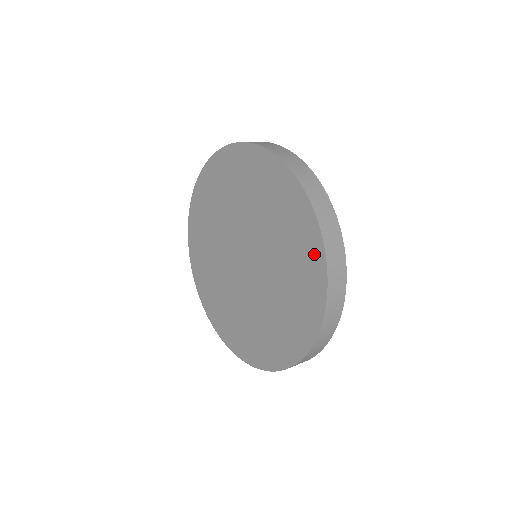
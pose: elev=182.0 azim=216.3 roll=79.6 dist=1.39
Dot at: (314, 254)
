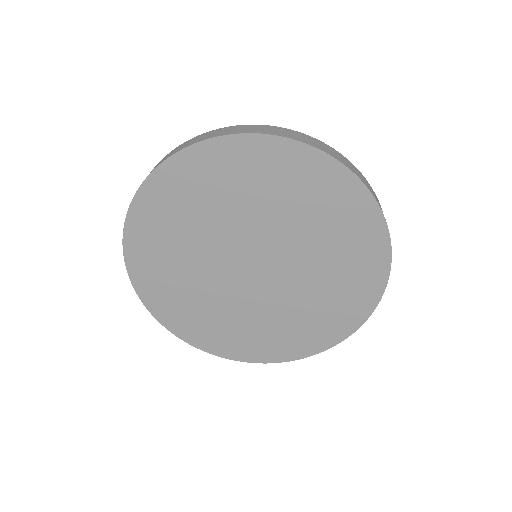
Dot at: (376, 255)
